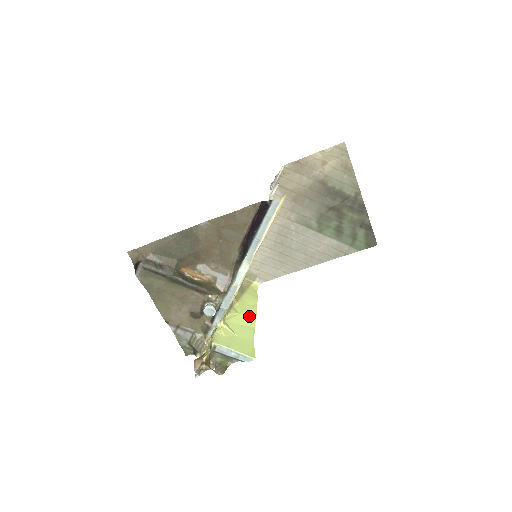
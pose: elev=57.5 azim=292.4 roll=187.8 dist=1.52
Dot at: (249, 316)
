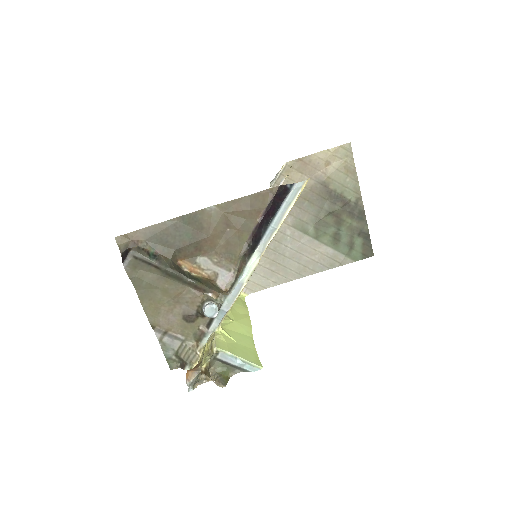
Dot at: (244, 325)
